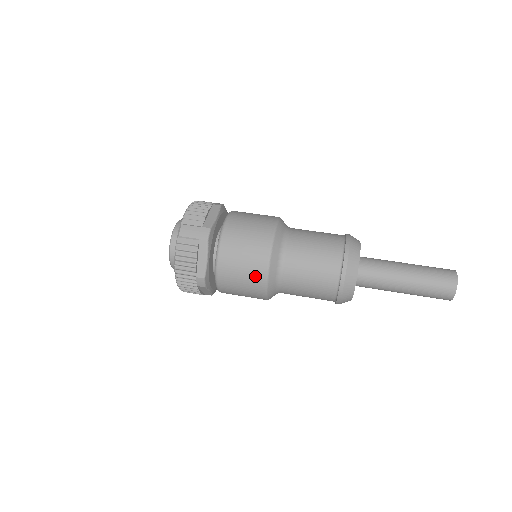
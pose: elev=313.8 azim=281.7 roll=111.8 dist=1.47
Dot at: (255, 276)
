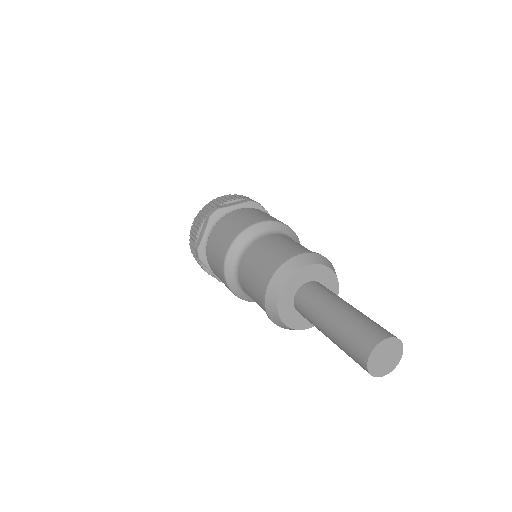
Dot at: (246, 222)
